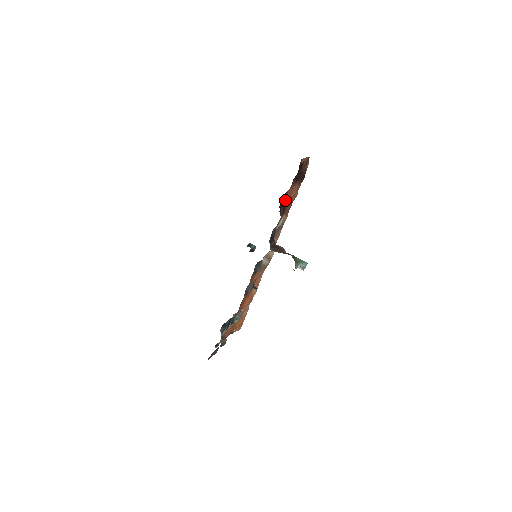
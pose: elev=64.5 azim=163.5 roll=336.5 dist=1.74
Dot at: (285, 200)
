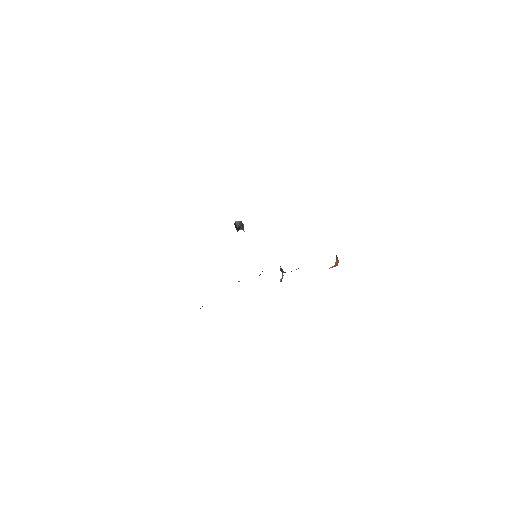
Dot at: occluded
